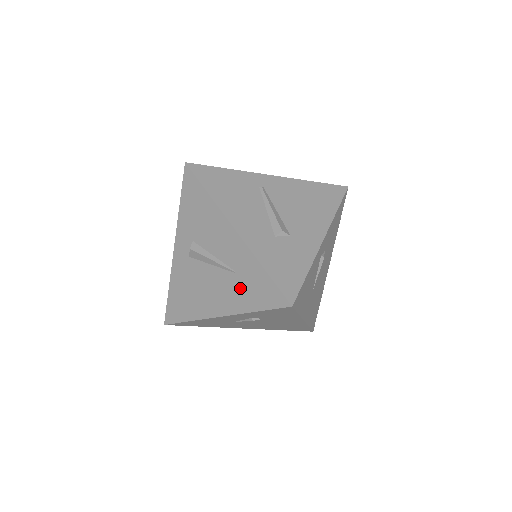
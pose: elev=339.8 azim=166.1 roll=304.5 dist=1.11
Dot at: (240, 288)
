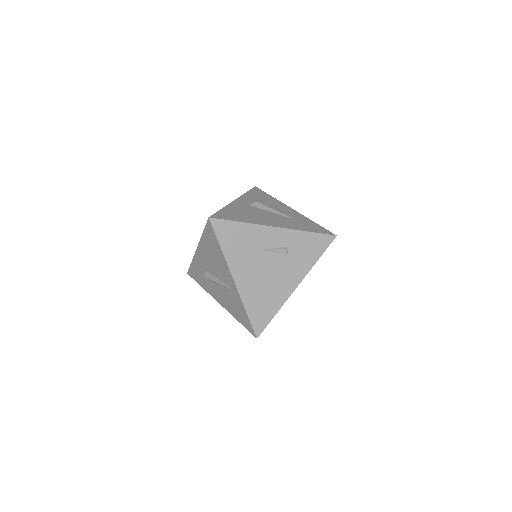
Dot at: (296, 223)
